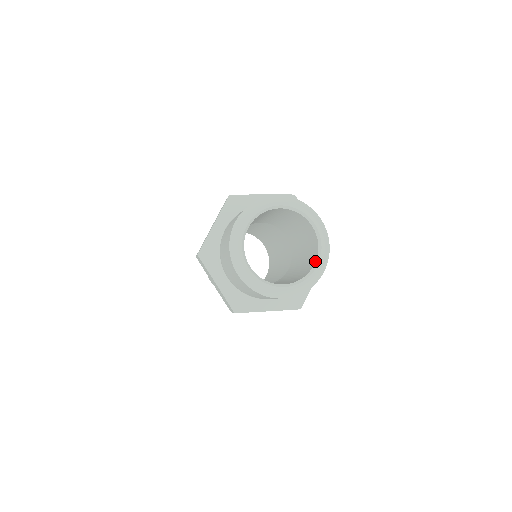
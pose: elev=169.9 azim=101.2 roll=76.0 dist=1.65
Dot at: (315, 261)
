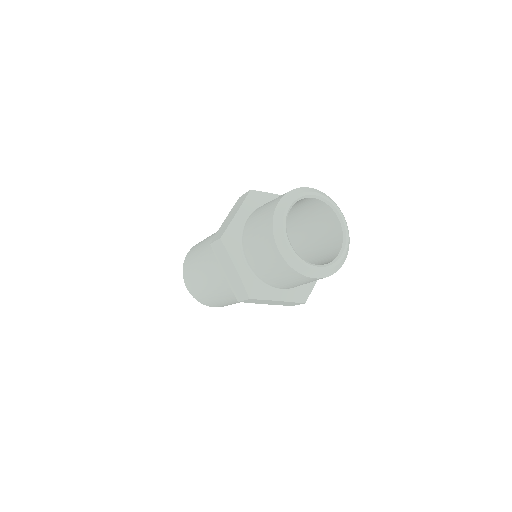
Dot at: (337, 217)
